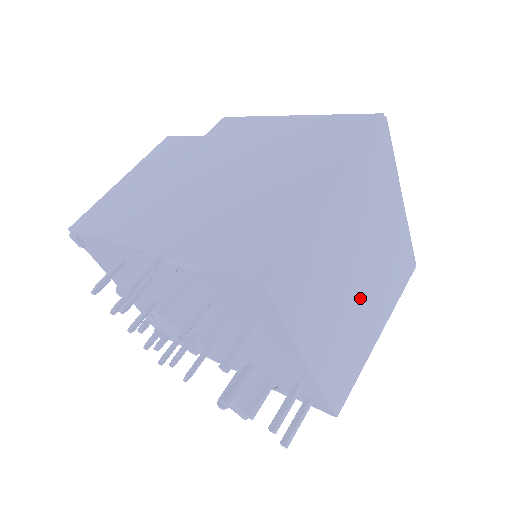
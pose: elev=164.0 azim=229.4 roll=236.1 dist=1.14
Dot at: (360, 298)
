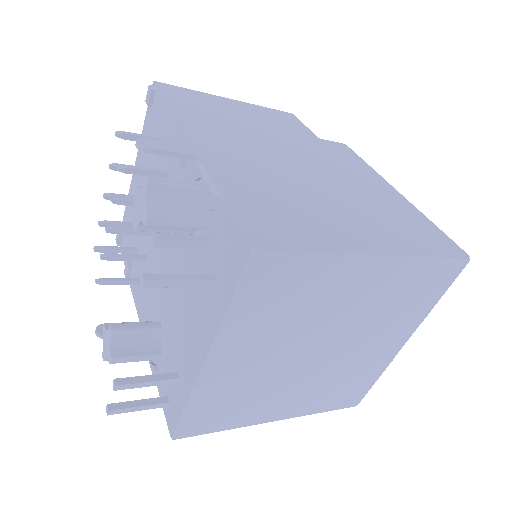
Dot at: (297, 369)
